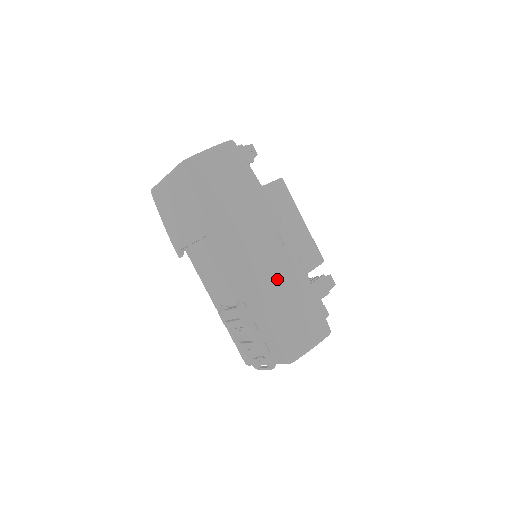
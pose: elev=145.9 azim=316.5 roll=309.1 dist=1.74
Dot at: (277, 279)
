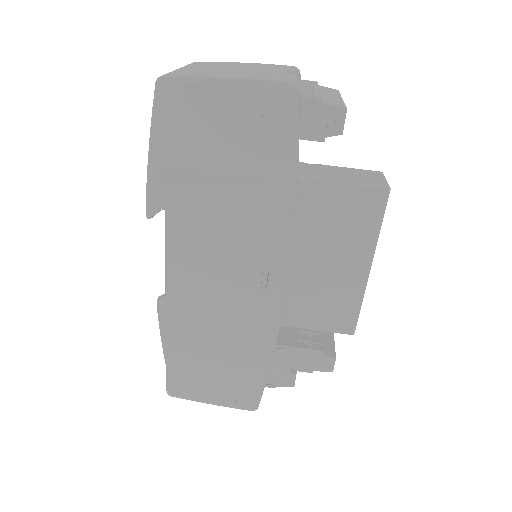
Dot at: (218, 317)
